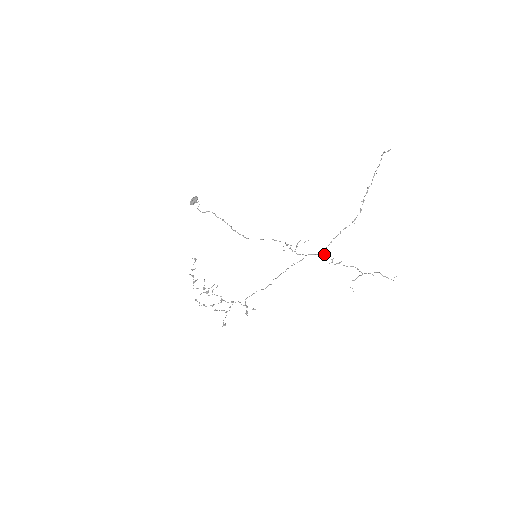
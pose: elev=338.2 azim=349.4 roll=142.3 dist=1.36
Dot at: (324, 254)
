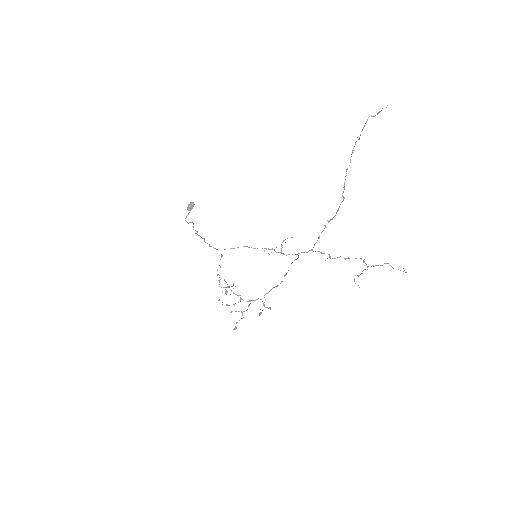
Dot at: (315, 251)
